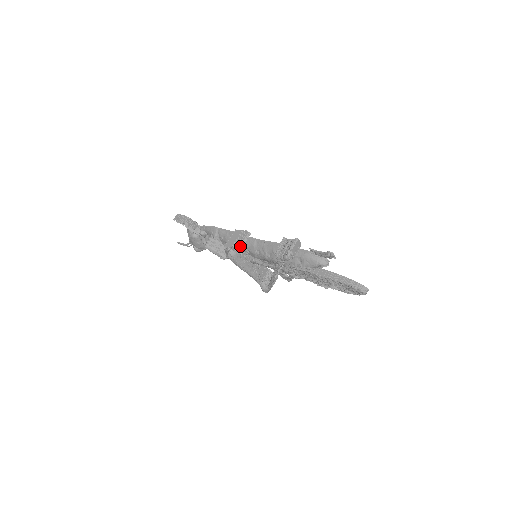
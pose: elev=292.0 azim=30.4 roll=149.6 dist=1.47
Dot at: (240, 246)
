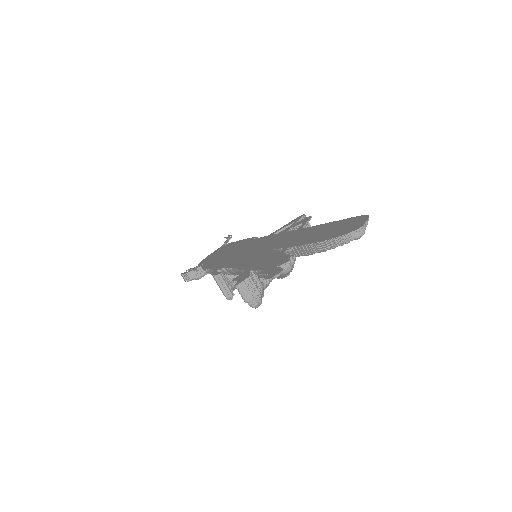
Dot at: (229, 294)
